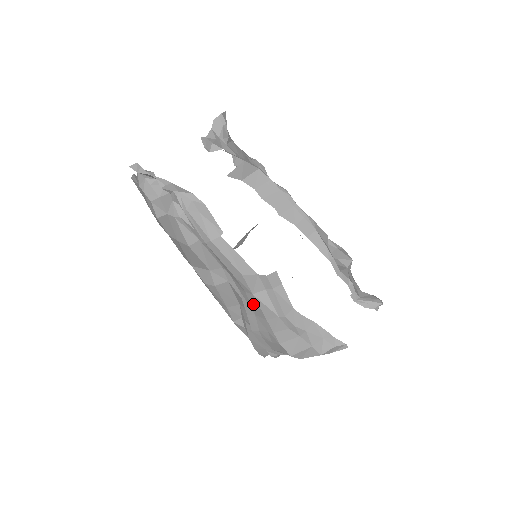
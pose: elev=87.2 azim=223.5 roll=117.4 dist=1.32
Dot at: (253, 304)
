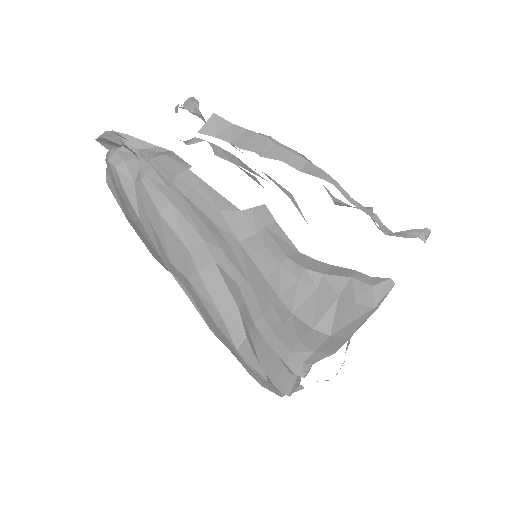
Dot at: (244, 264)
